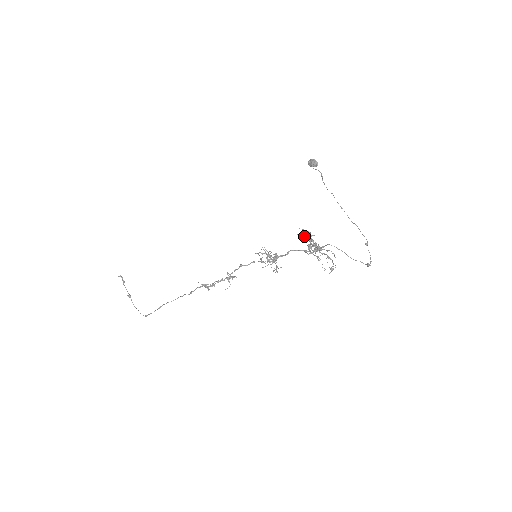
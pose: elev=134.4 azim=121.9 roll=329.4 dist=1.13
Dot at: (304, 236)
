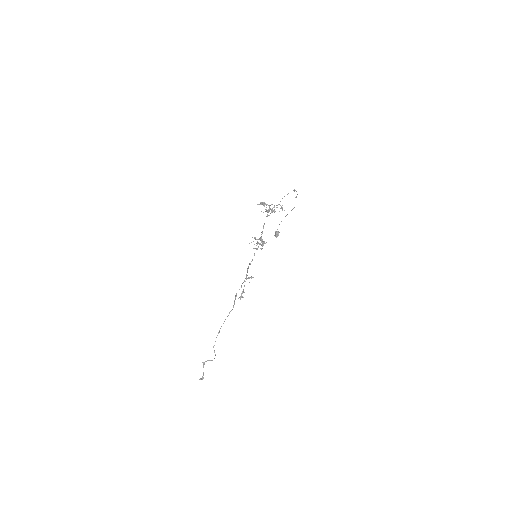
Dot at: (258, 204)
